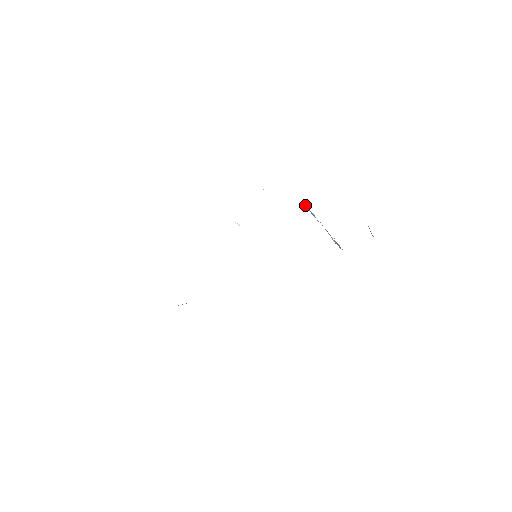
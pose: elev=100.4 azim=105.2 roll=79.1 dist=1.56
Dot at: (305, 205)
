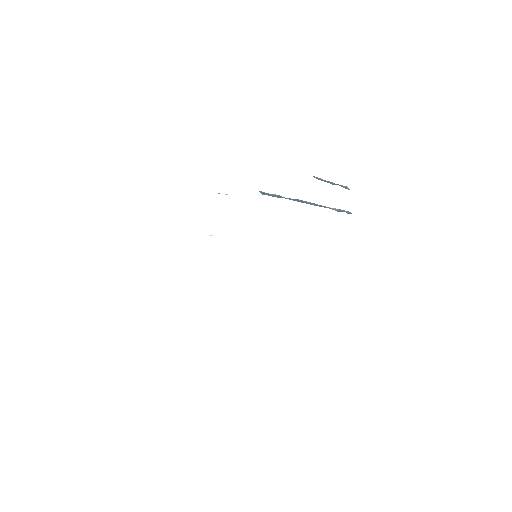
Dot at: occluded
